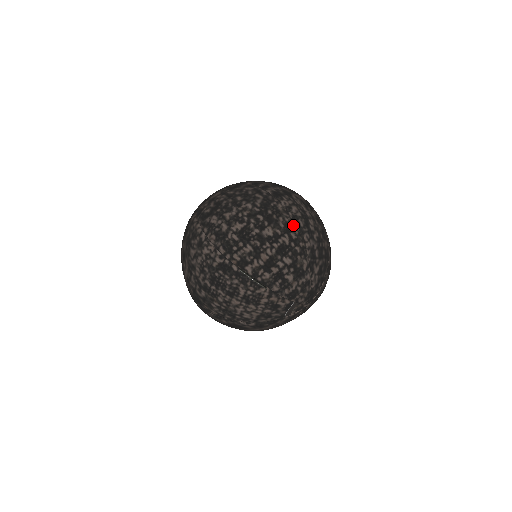
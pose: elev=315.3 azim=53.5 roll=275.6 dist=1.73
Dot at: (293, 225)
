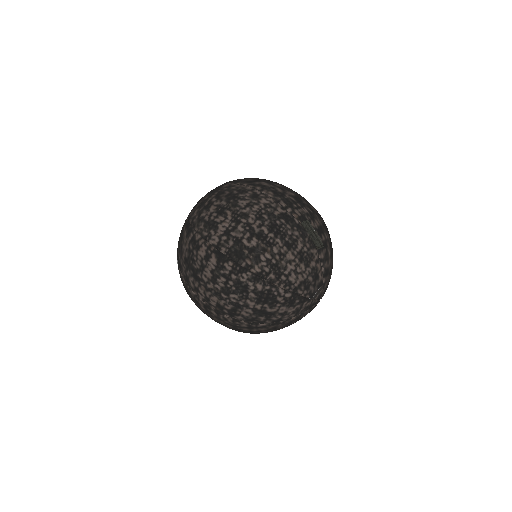
Dot at: occluded
